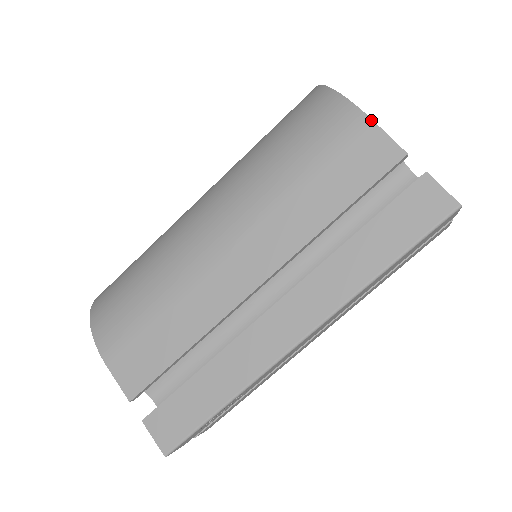
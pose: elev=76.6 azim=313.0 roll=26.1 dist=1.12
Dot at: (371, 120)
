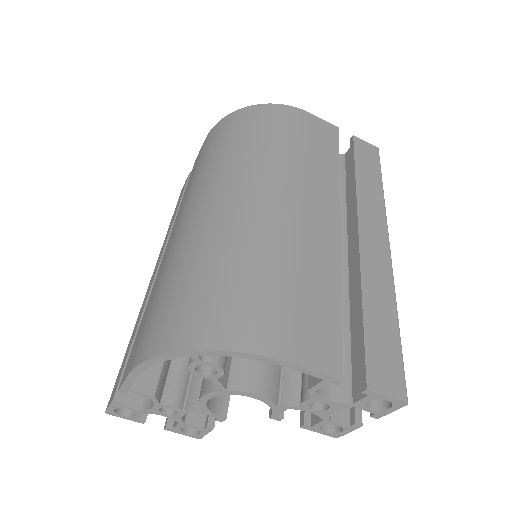
Dot at: (308, 112)
